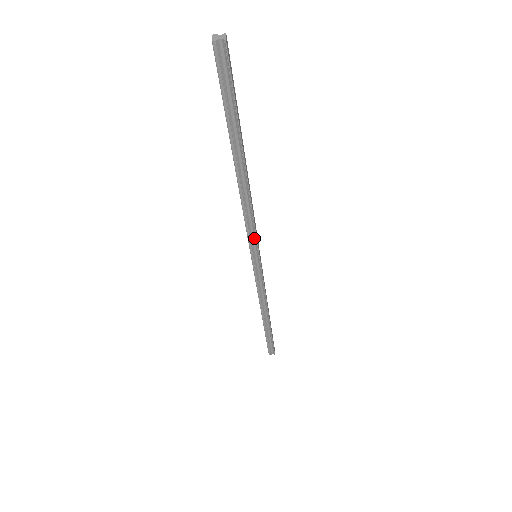
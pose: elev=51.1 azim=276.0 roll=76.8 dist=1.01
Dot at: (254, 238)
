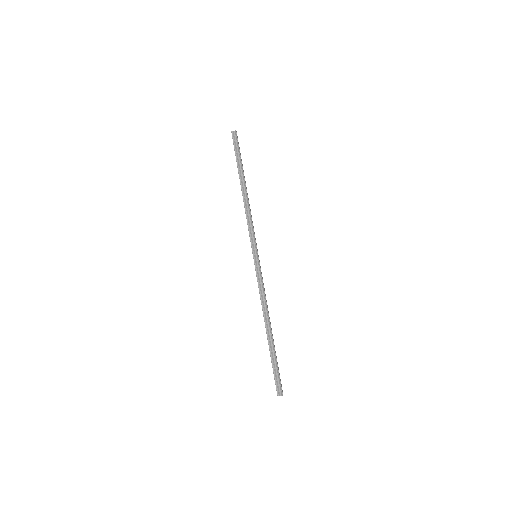
Dot at: (253, 237)
